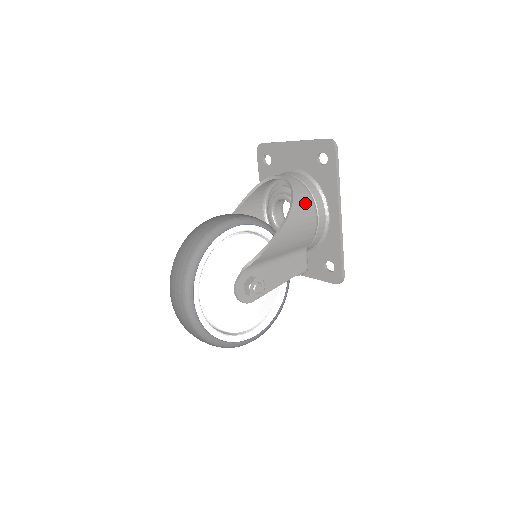
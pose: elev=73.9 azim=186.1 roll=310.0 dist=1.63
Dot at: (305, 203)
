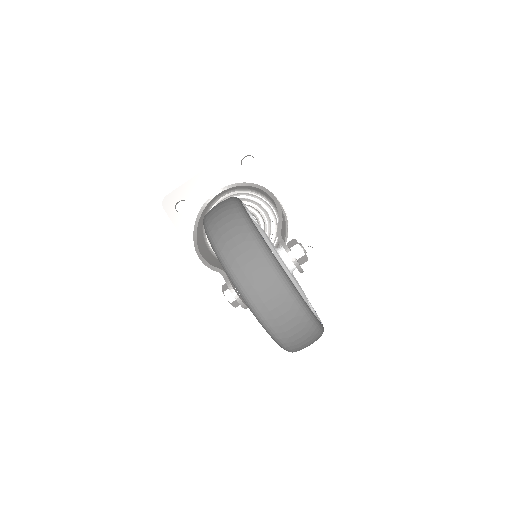
Dot at: occluded
